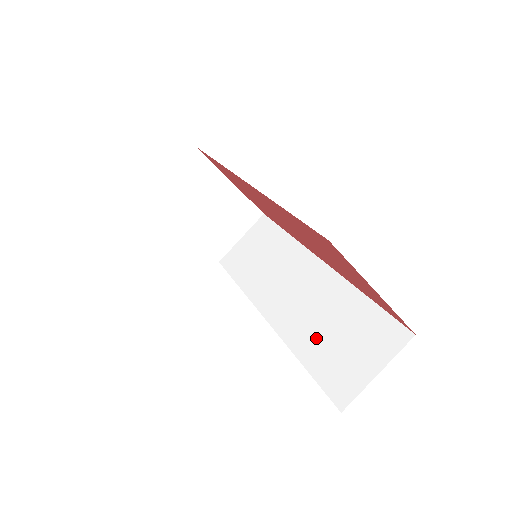
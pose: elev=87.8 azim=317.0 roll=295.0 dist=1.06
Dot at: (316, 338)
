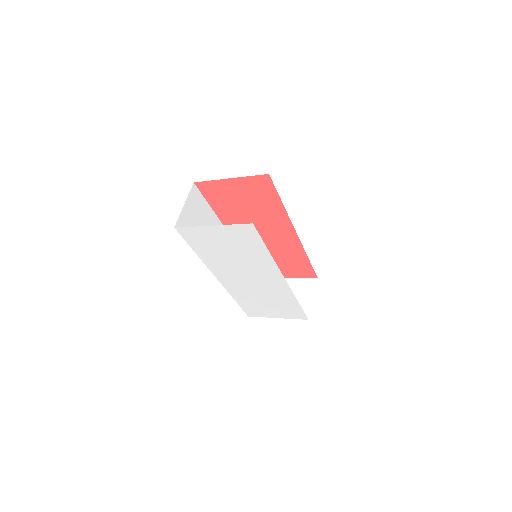
Dot at: occluded
